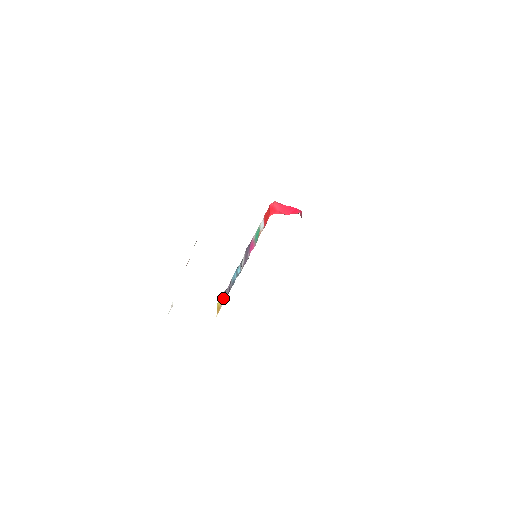
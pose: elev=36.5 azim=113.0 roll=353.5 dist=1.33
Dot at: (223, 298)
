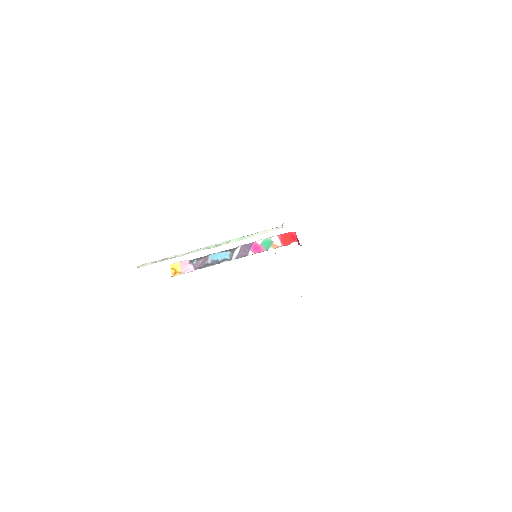
Dot at: (189, 266)
